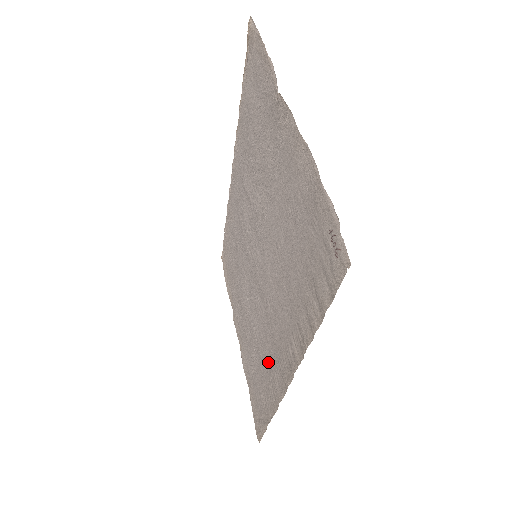
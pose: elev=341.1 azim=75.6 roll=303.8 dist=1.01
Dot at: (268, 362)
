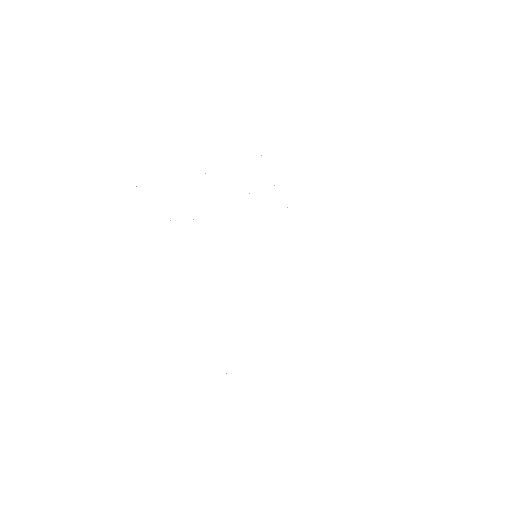
Dot at: occluded
